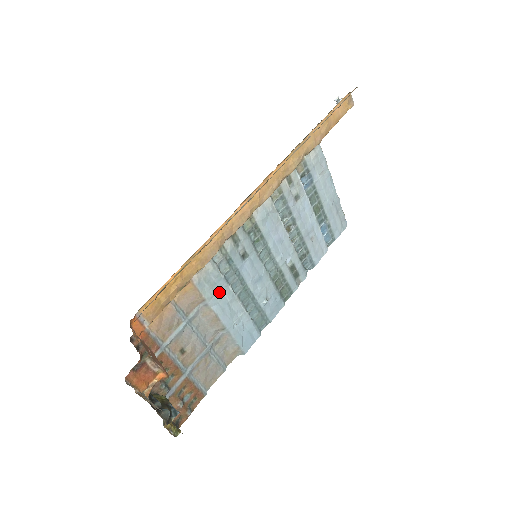
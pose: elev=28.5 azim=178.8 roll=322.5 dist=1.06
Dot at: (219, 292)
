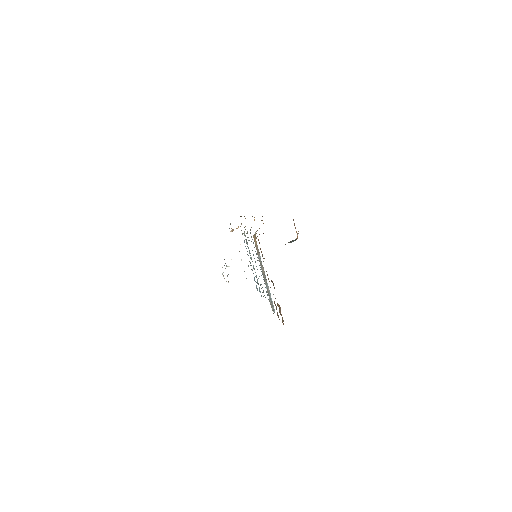
Dot at: occluded
